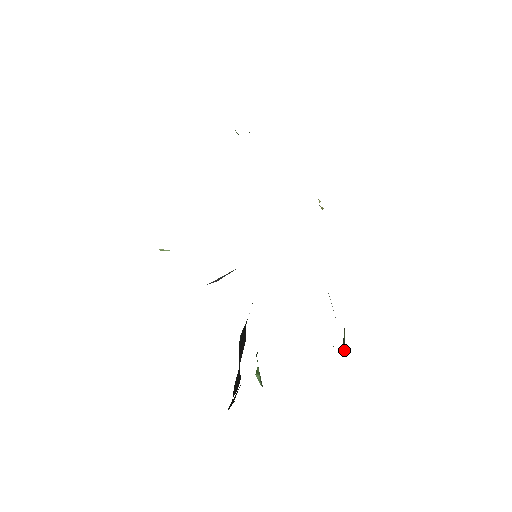
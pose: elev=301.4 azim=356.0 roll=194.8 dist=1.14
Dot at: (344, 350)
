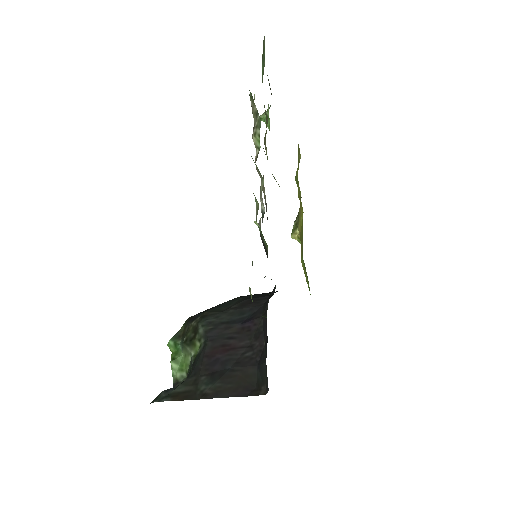
Dot at: occluded
